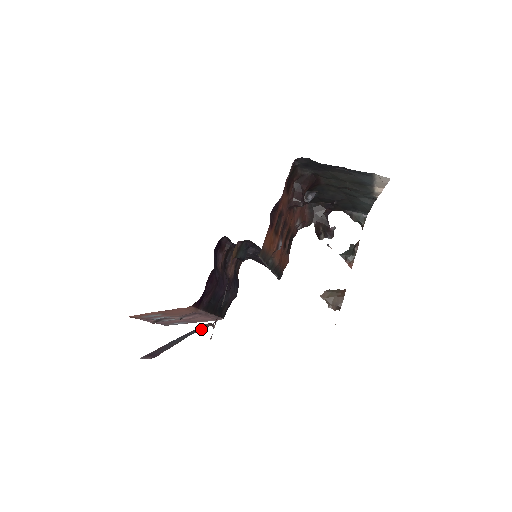
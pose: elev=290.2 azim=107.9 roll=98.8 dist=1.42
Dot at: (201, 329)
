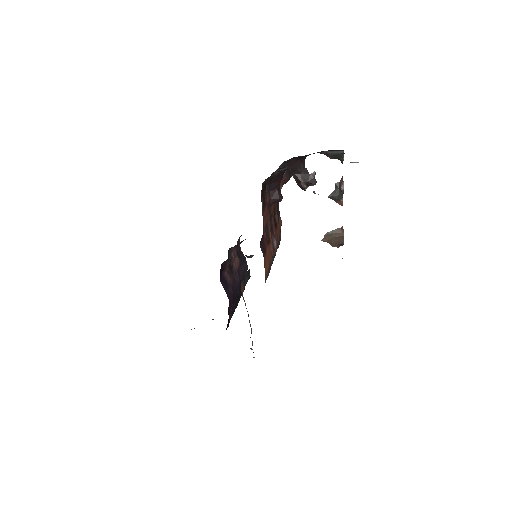
Dot at: occluded
